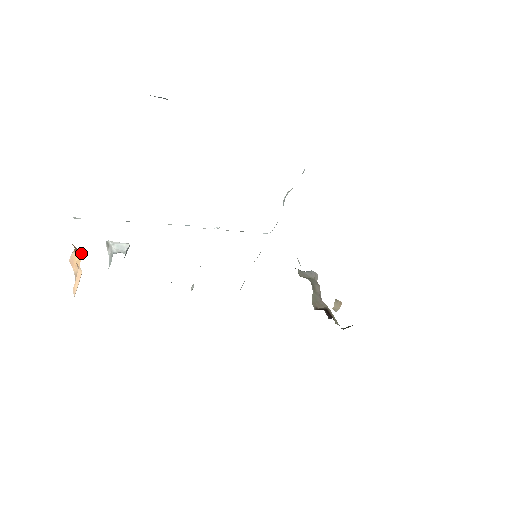
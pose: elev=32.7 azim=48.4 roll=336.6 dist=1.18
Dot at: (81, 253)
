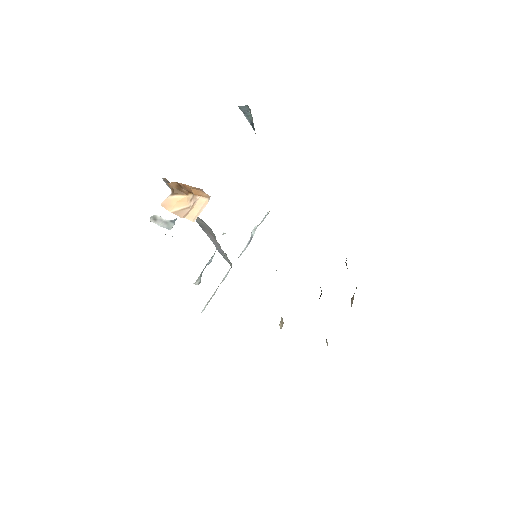
Dot at: (185, 195)
